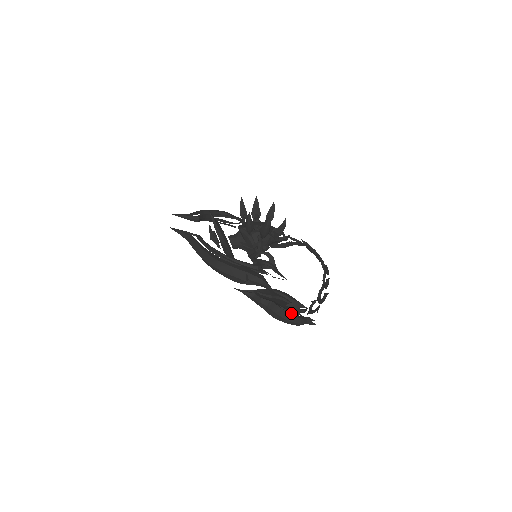
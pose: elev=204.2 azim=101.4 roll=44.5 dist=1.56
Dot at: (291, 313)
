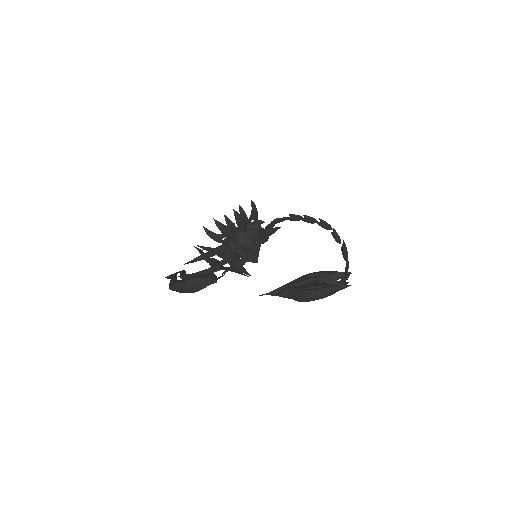
Dot at: occluded
